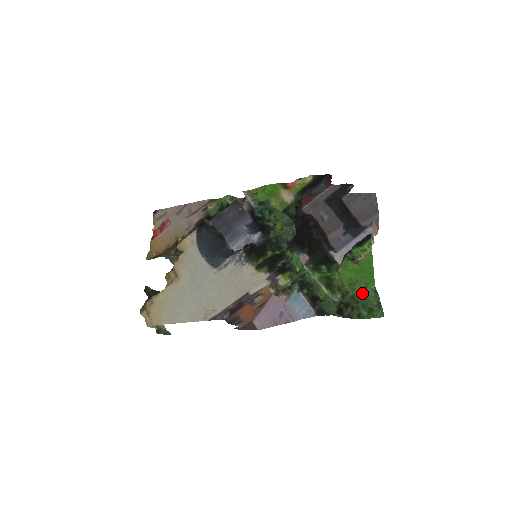
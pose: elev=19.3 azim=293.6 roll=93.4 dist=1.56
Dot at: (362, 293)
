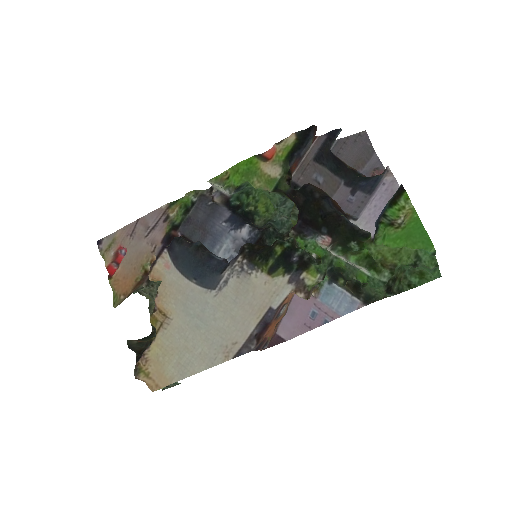
Dot at: (414, 261)
